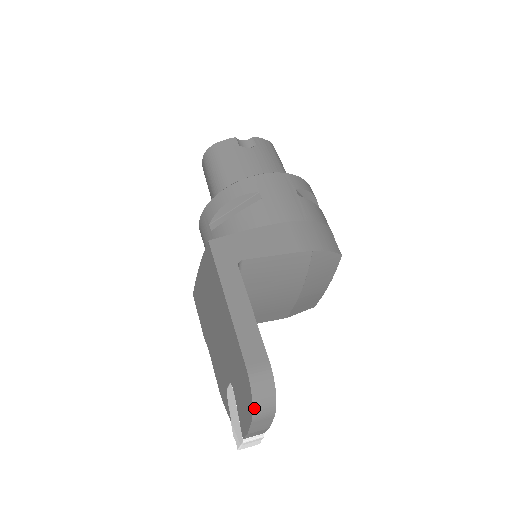
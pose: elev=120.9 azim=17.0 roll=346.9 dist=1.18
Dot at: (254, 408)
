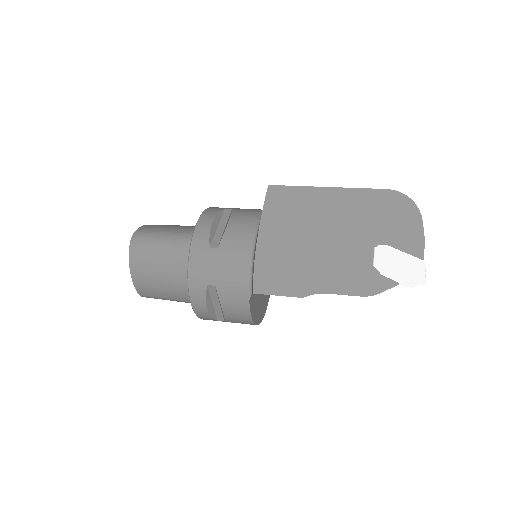
Dot at: (416, 205)
